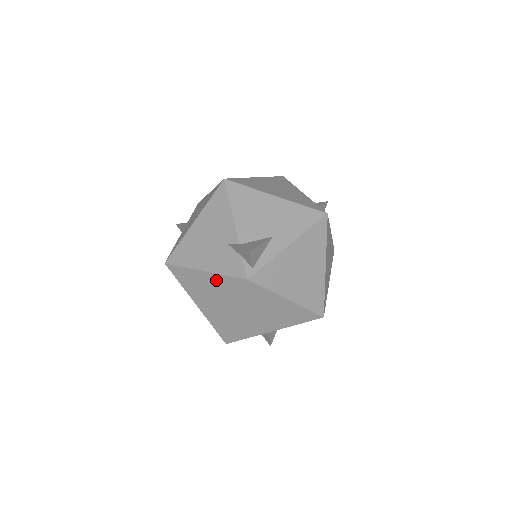
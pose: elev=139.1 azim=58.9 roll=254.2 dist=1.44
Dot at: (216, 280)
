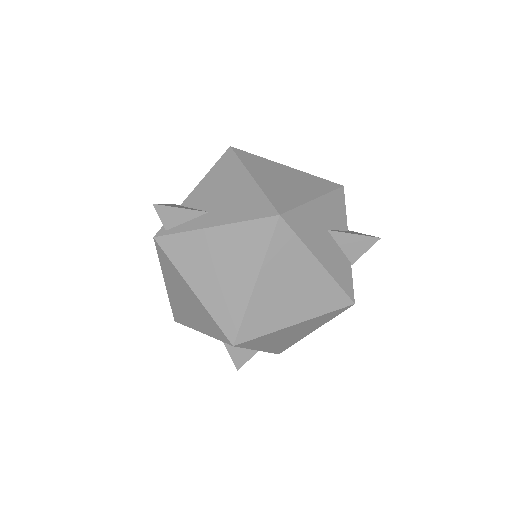
Dot at: occluded
